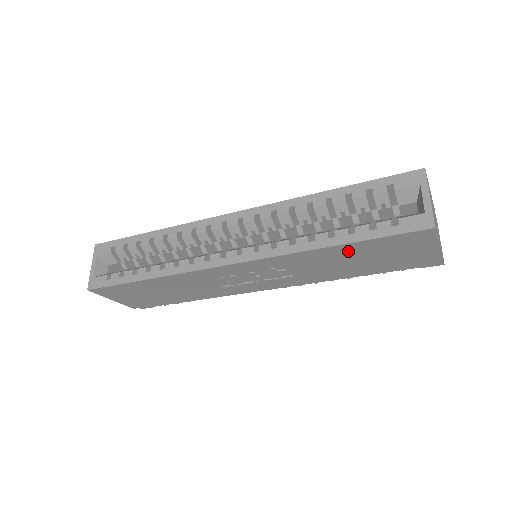
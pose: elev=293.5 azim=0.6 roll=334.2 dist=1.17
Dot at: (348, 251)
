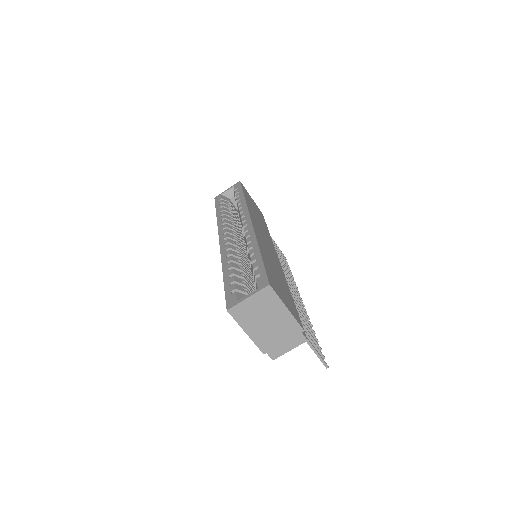
Dot at: occluded
